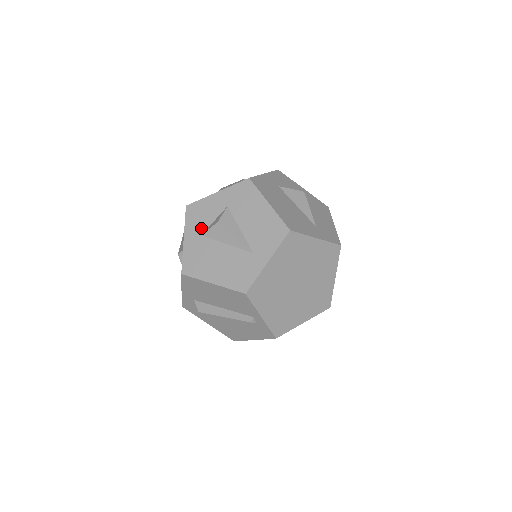
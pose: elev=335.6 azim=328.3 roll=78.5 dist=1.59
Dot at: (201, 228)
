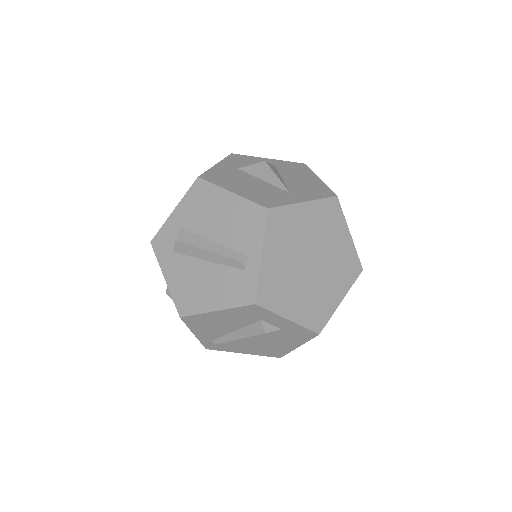
Dot at: (240, 166)
